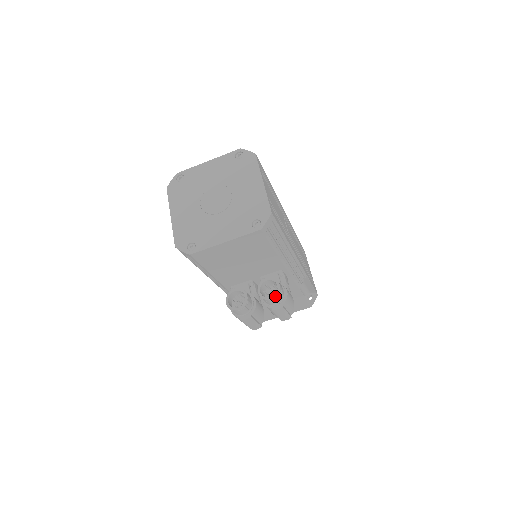
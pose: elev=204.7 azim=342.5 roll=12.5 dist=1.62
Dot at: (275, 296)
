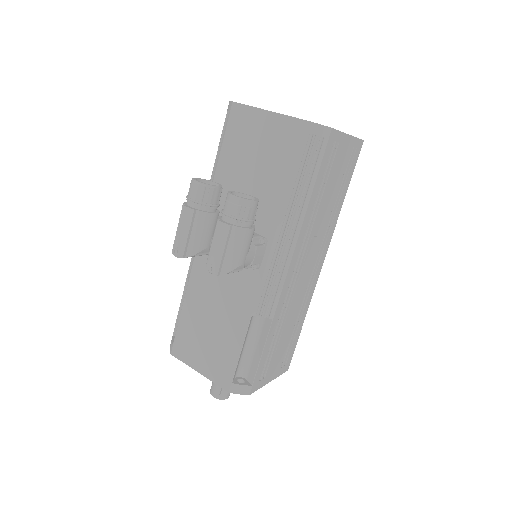
Dot at: (241, 197)
